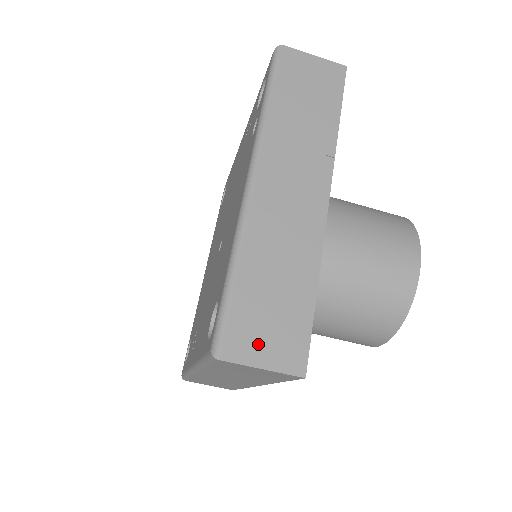
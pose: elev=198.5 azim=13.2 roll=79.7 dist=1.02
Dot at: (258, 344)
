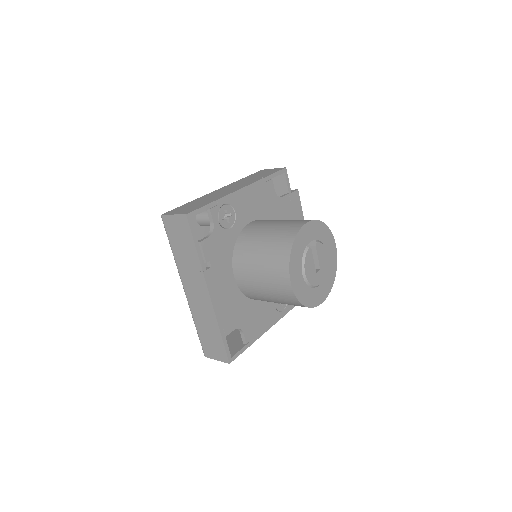
Dot at: (212, 352)
